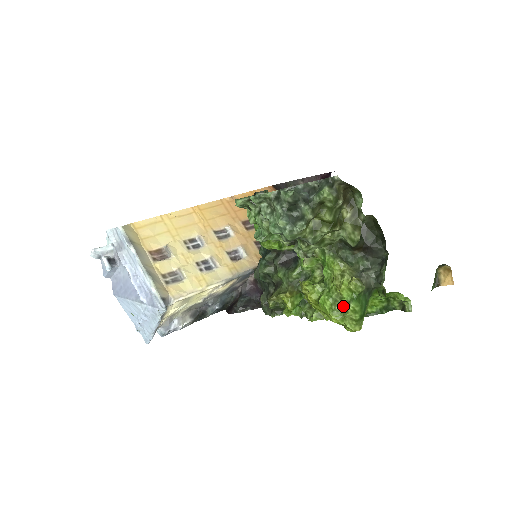
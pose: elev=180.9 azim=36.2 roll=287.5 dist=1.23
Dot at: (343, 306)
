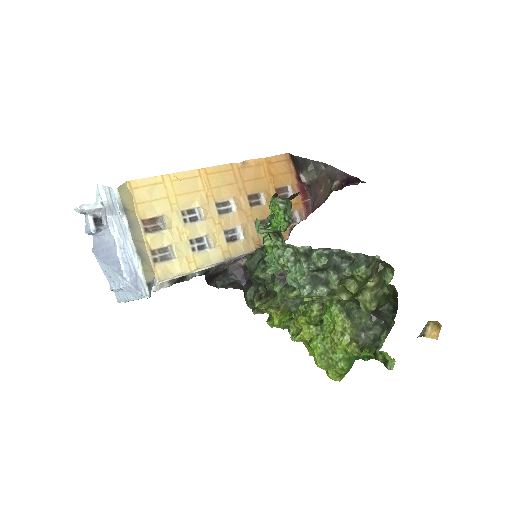
Dot at: (333, 360)
